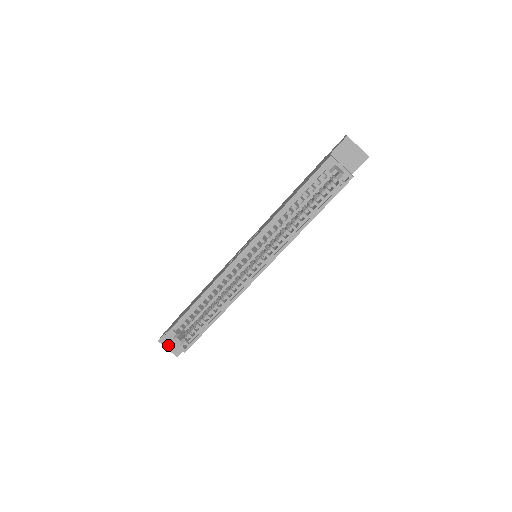
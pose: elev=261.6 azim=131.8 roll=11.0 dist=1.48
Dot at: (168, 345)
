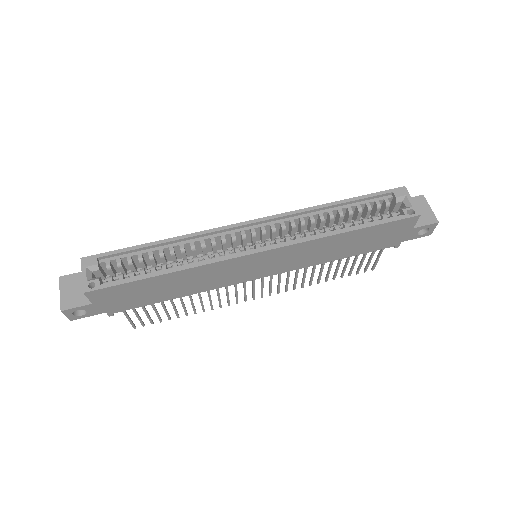
Dot at: (66, 289)
